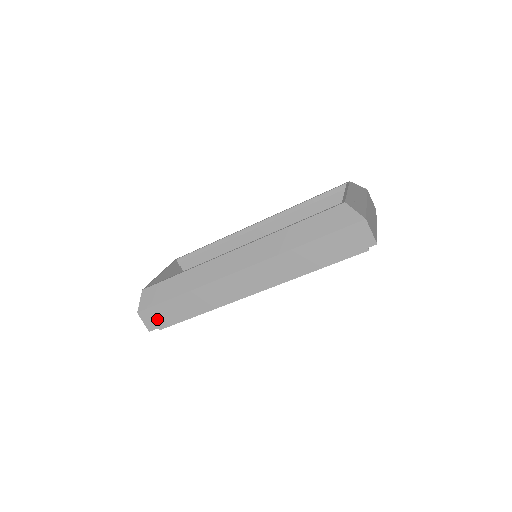
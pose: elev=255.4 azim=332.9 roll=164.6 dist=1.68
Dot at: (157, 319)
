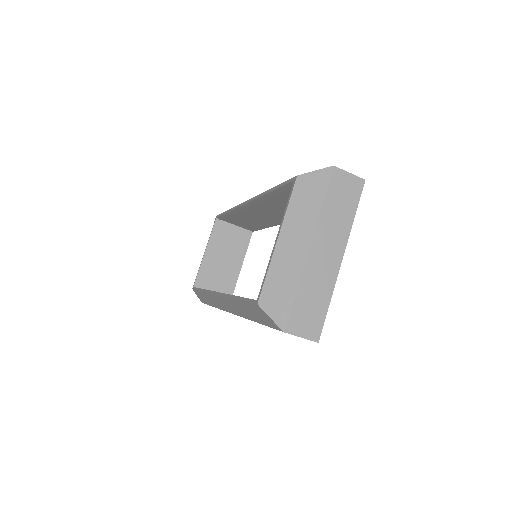
Dot at: occluded
